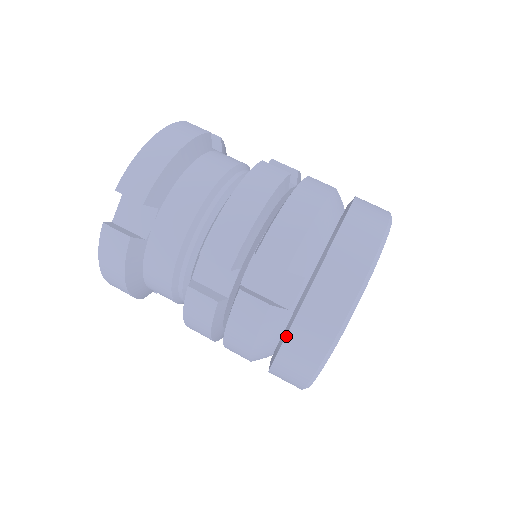
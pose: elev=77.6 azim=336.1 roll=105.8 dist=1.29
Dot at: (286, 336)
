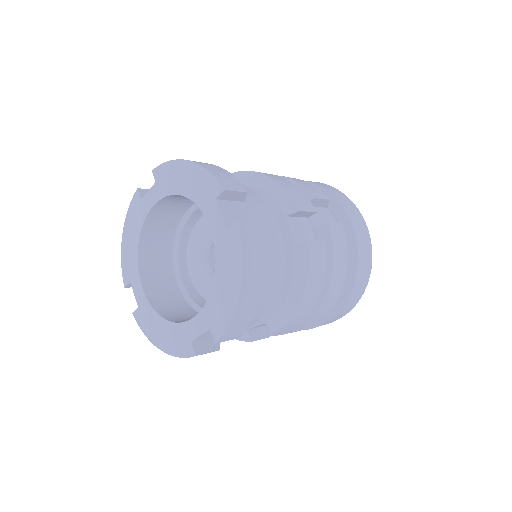
Dot at: occluded
